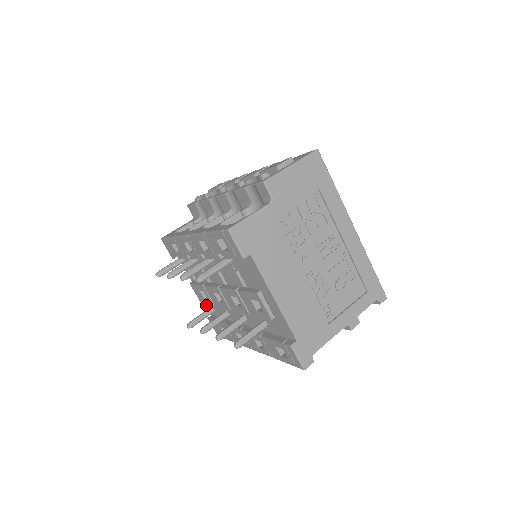
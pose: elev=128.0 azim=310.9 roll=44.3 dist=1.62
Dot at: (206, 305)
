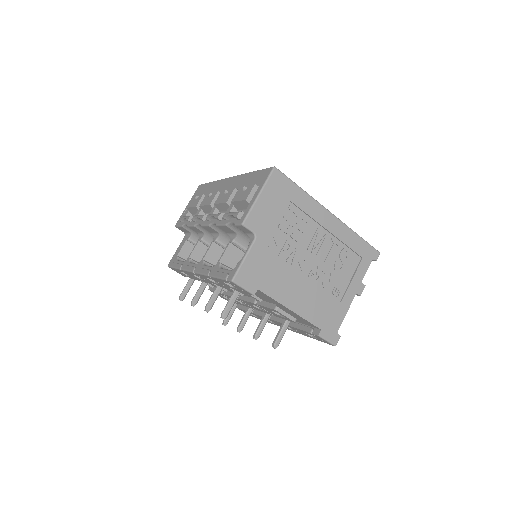
Dot at: occluded
